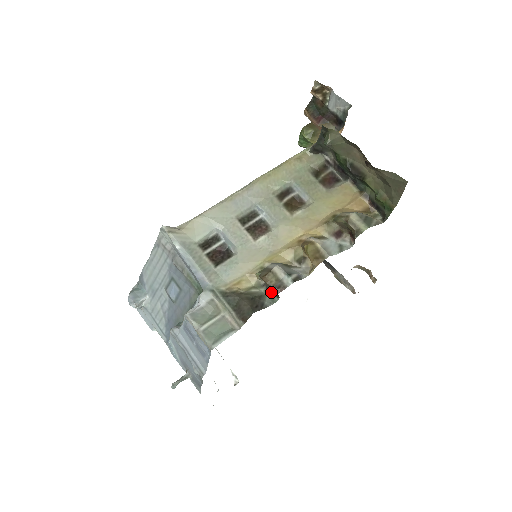
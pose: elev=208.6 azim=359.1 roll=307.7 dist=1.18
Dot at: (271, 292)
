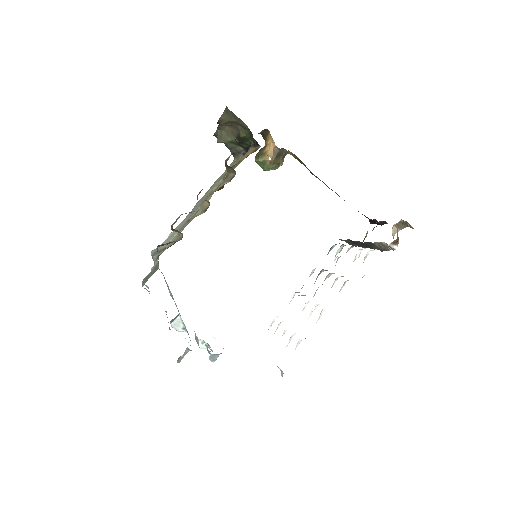
Dot at: occluded
